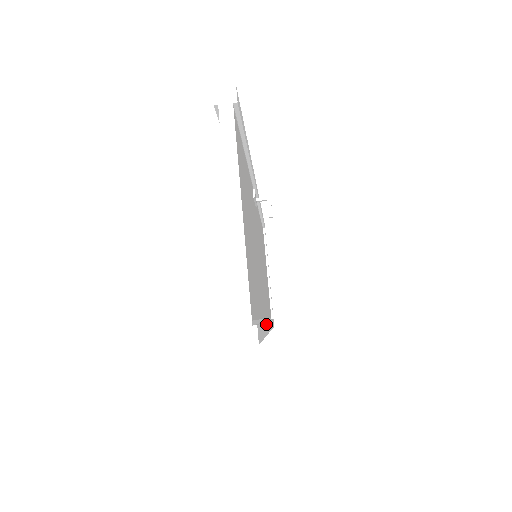
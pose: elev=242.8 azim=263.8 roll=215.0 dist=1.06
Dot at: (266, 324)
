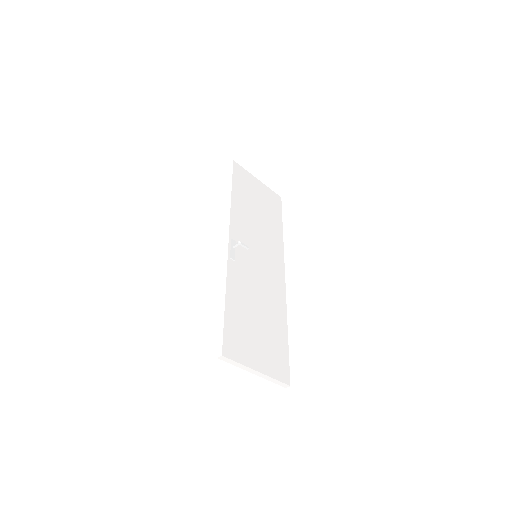
Dot at: (290, 309)
